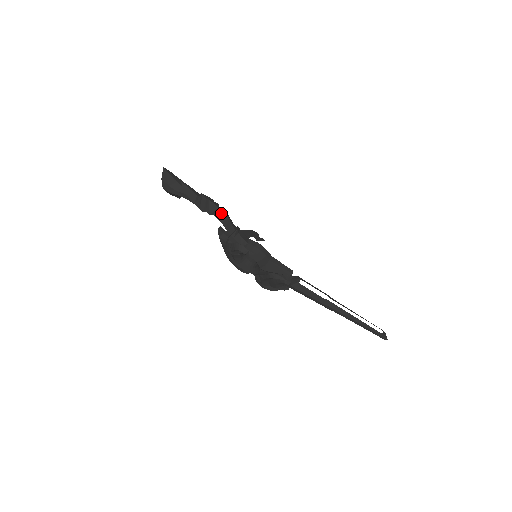
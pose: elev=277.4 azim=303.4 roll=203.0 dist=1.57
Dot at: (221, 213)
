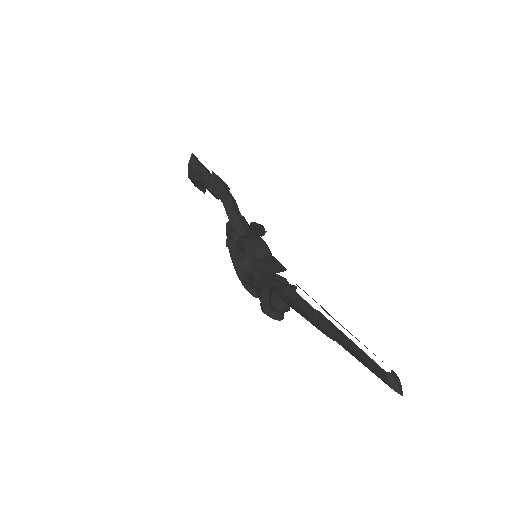
Dot at: (224, 192)
